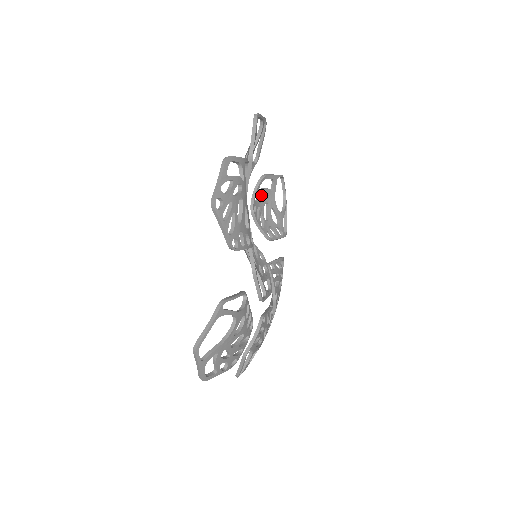
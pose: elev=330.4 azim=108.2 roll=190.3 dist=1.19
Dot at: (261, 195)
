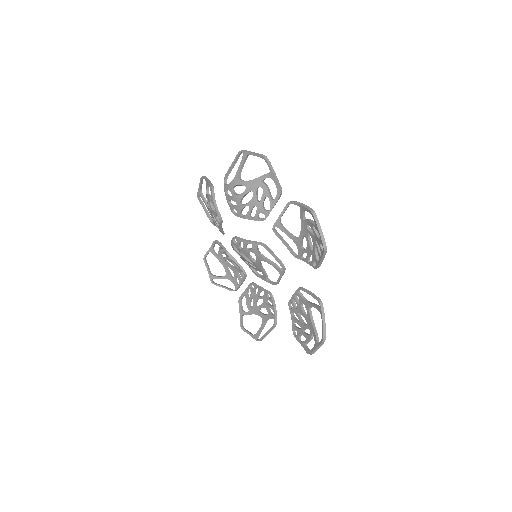
Dot at: occluded
